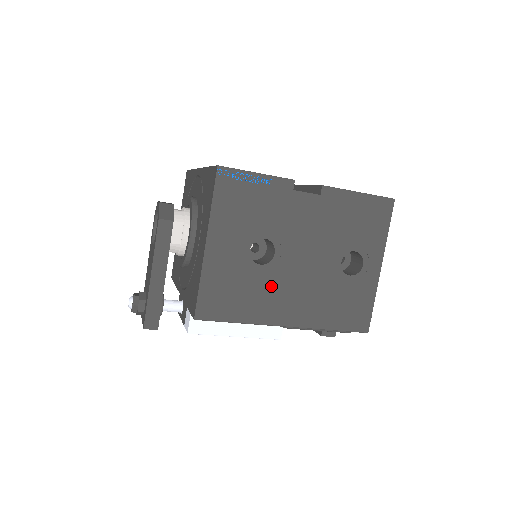
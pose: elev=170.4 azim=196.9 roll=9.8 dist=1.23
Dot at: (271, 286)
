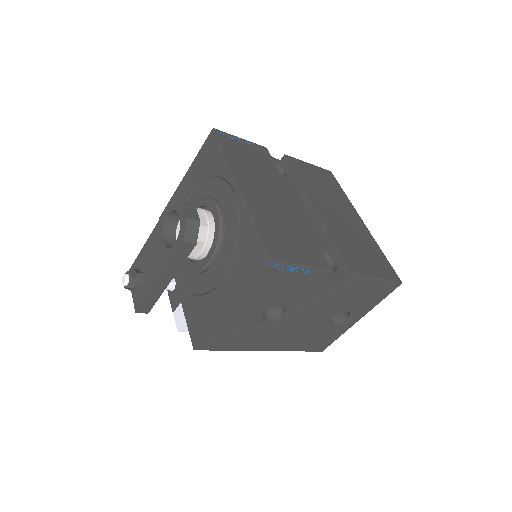
Dot at: (268, 331)
